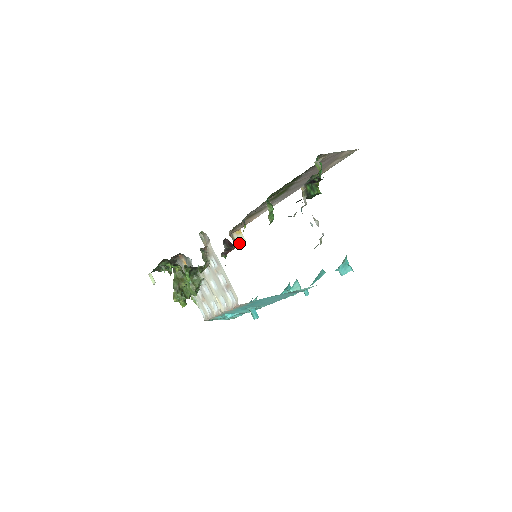
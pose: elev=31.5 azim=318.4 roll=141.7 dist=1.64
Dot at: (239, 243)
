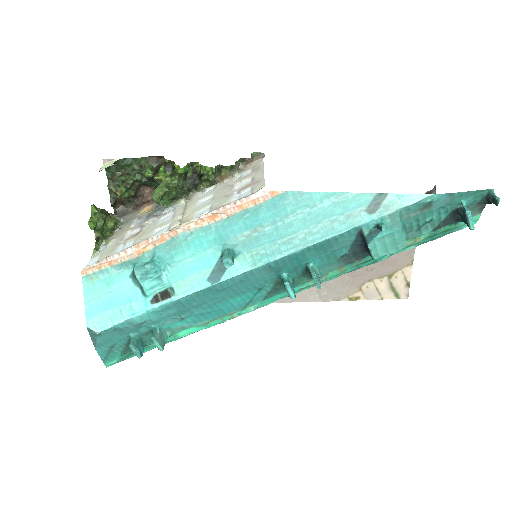
Dot at: occluded
